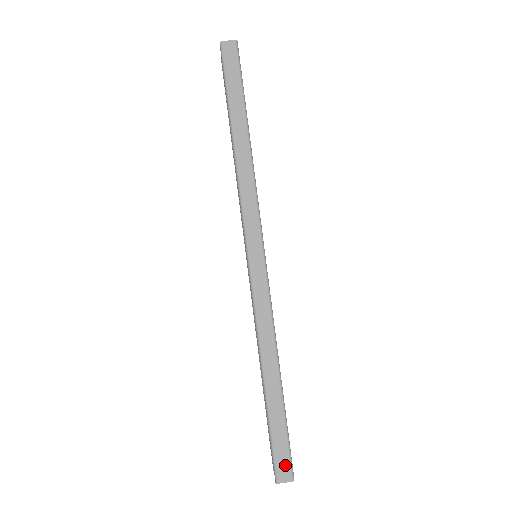
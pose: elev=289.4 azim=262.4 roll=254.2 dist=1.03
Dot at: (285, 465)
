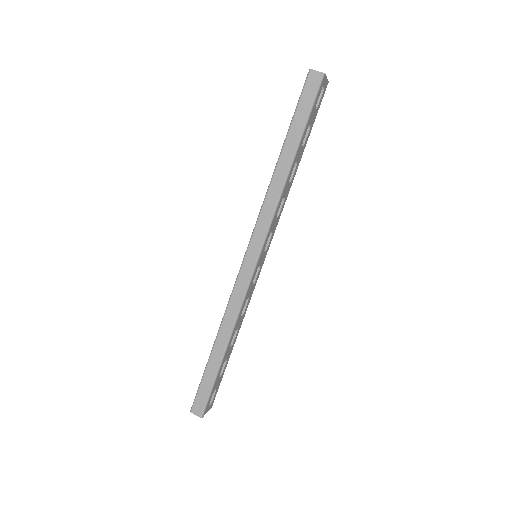
Dot at: (201, 405)
